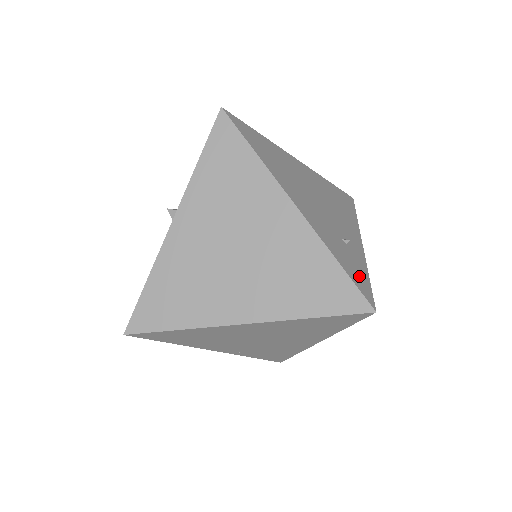
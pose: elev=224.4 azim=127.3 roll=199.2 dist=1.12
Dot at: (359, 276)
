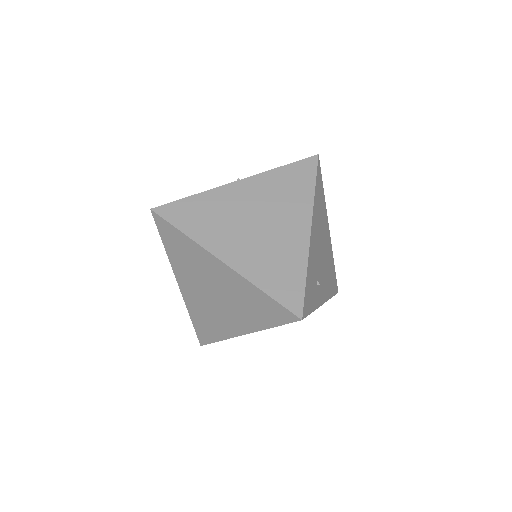
Dot at: (309, 300)
